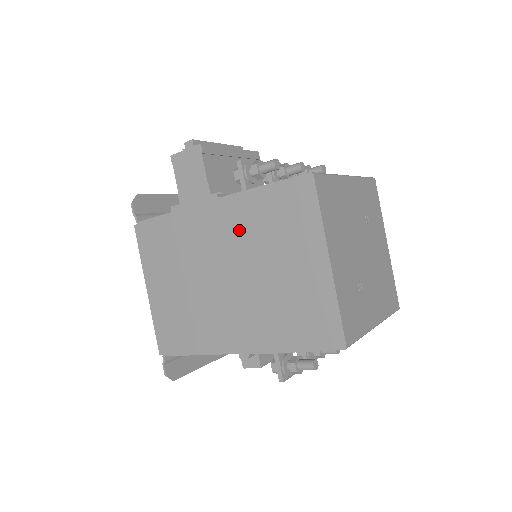
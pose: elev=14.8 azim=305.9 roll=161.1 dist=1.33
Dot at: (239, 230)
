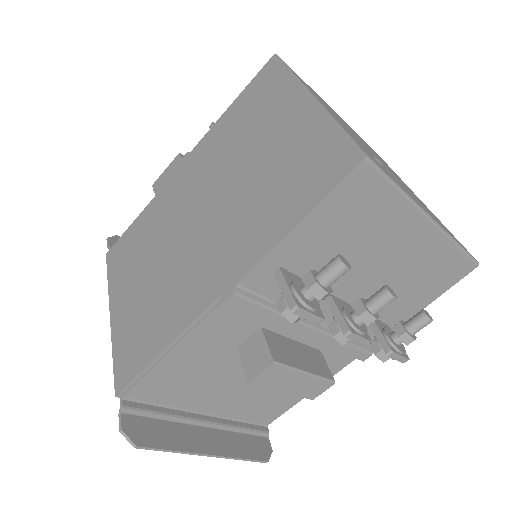
Dot at: (211, 160)
